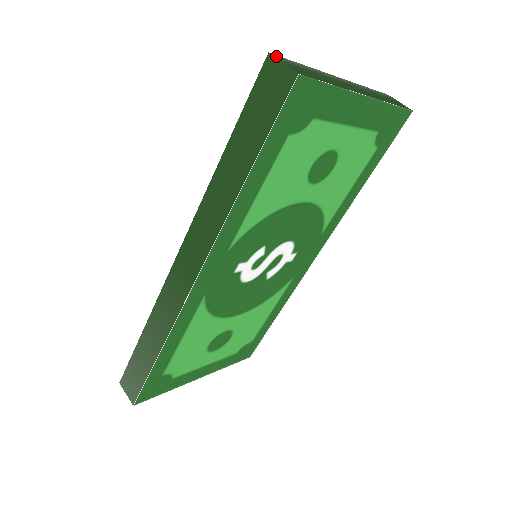
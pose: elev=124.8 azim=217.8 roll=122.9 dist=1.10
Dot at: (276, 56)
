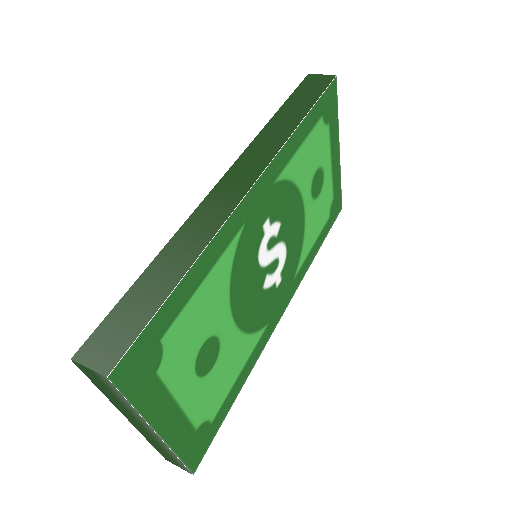
Dot at: occluded
